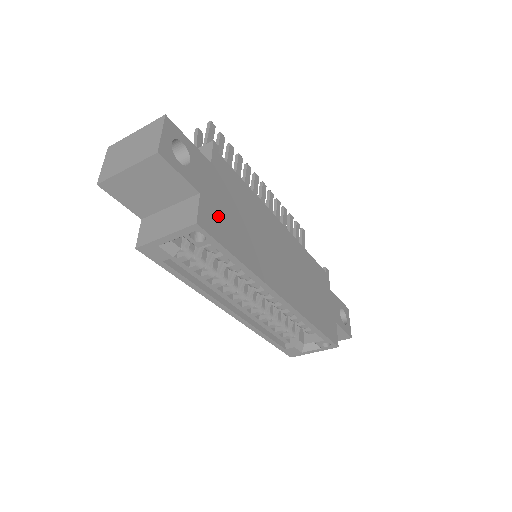
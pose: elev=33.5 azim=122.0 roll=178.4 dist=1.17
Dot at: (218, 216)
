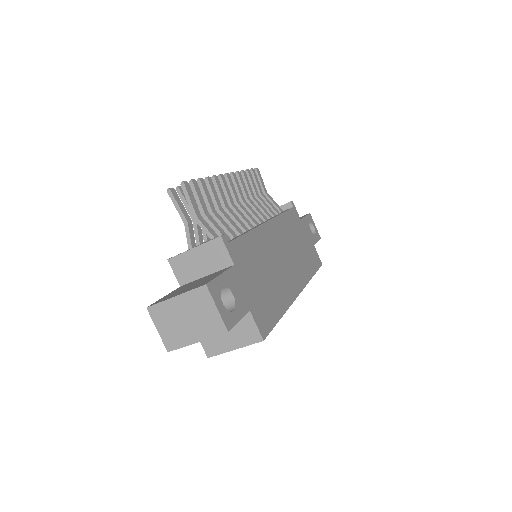
Dot at: (261, 306)
